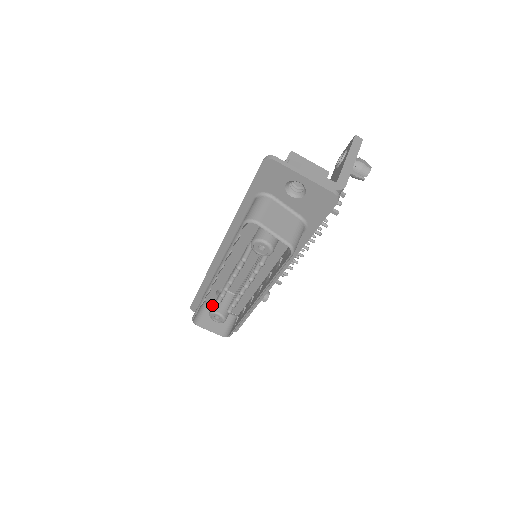
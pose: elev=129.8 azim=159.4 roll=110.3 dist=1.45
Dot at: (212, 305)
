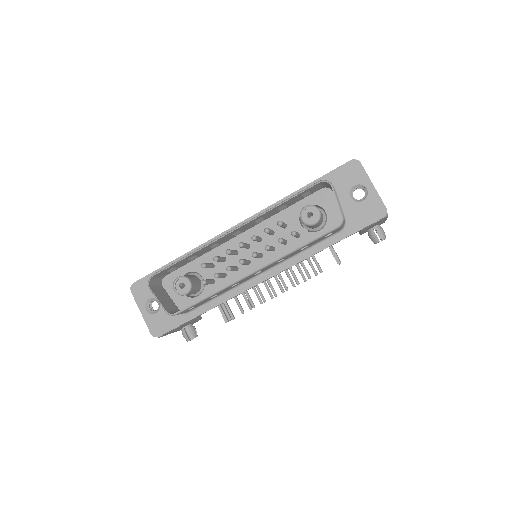
Dot at: (164, 289)
